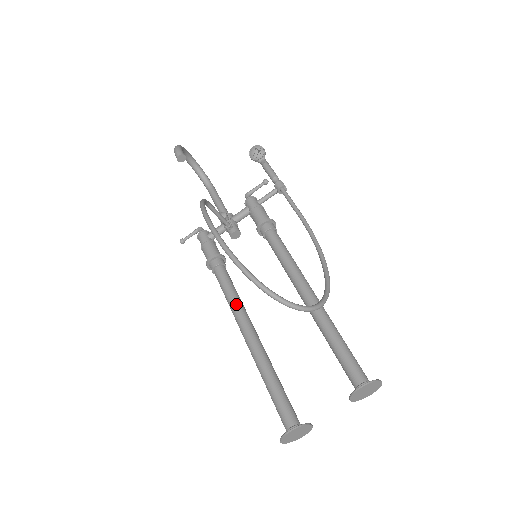
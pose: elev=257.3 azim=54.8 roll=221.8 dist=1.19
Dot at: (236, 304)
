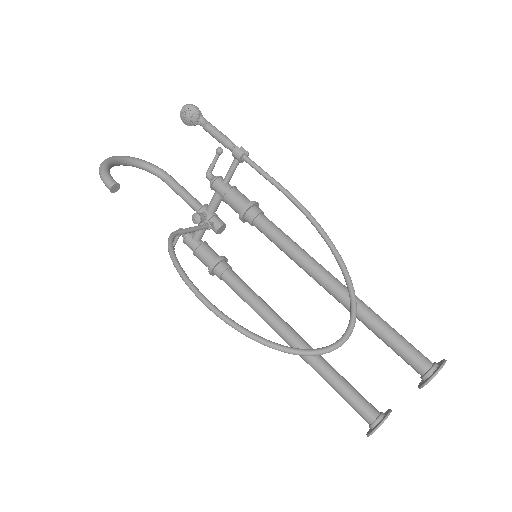
Dot at: (262, 312)
